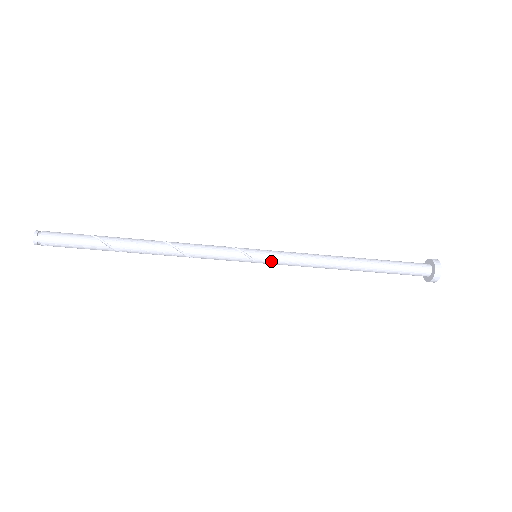
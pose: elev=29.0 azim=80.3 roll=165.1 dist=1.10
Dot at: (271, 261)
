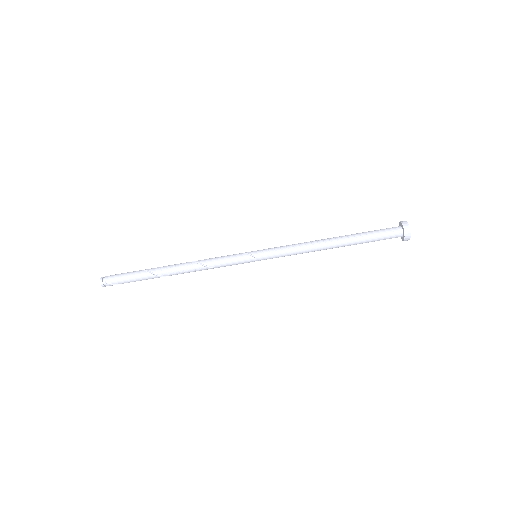
Dot at: (267, 253)
